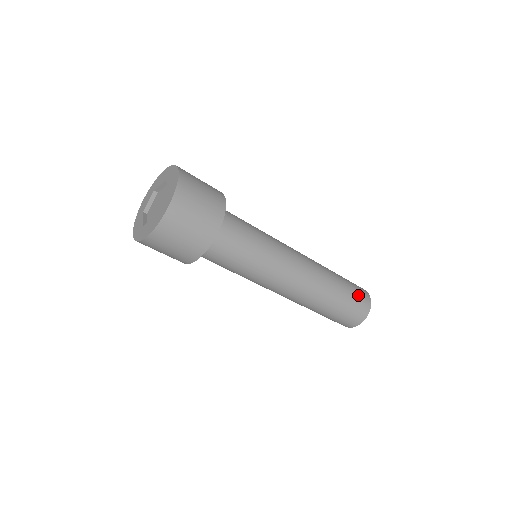
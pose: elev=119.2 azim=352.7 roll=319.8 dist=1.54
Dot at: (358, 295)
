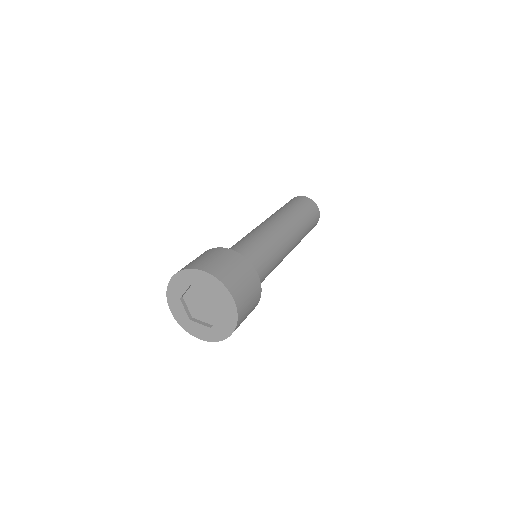
Dot at: (314, 223)
